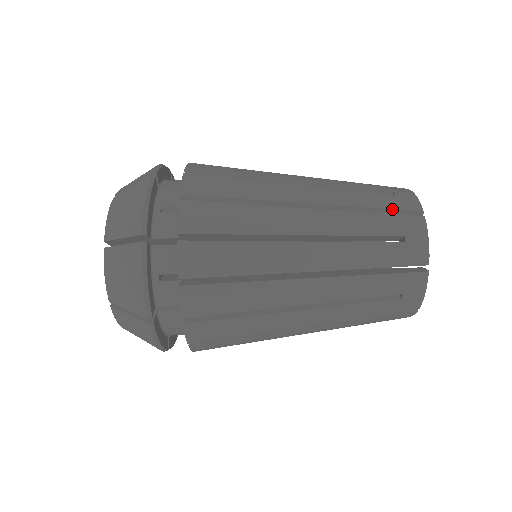
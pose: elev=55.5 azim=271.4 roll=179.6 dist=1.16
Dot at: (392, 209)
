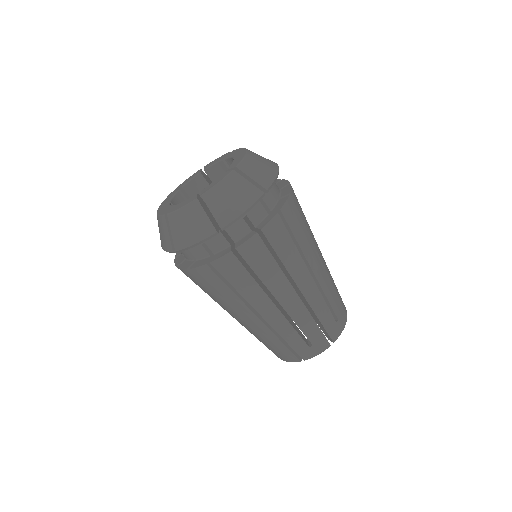
Dot at: (341, 303)
